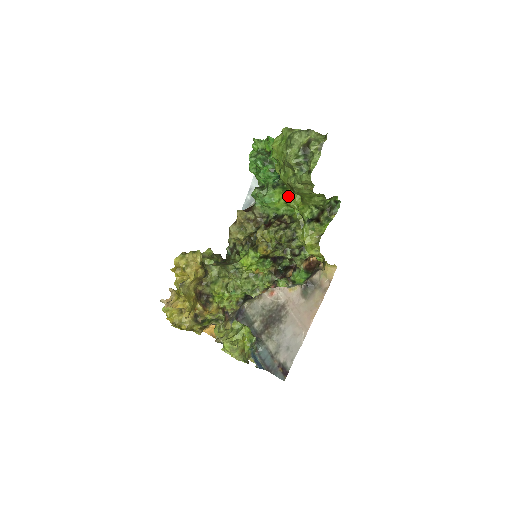
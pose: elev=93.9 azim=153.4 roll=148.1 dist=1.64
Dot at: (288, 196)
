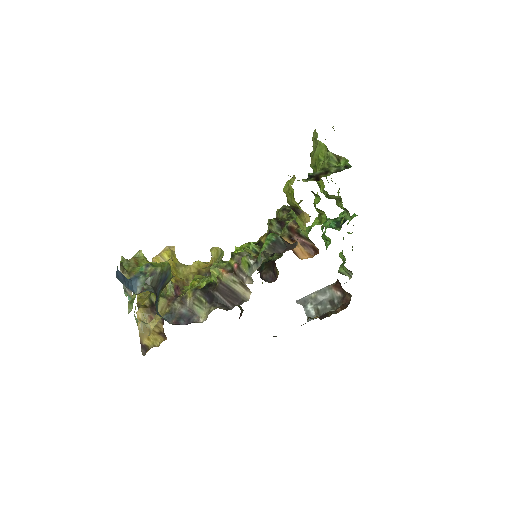
Dot at: occluded
